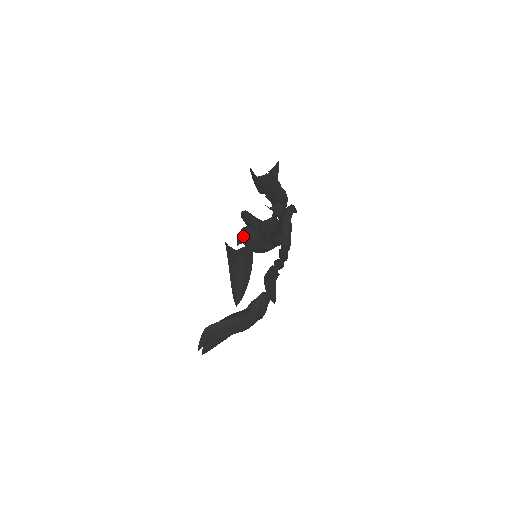
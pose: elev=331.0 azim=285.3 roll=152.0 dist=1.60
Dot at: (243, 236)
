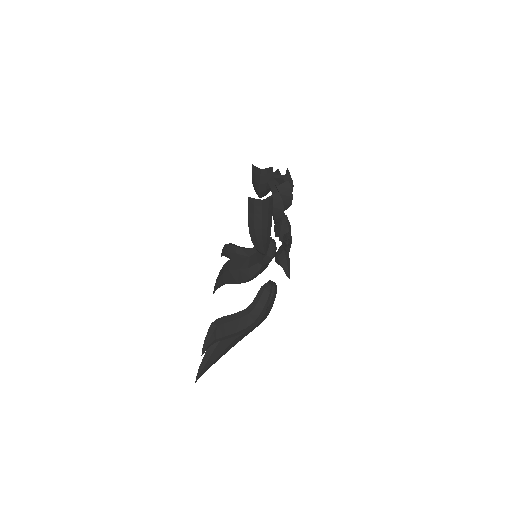
Dot at: (227, 269)
